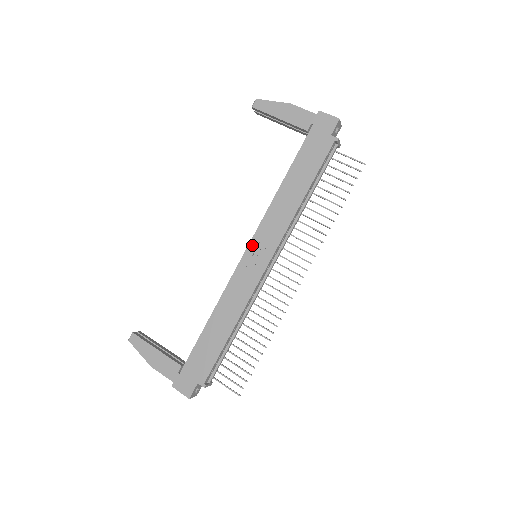
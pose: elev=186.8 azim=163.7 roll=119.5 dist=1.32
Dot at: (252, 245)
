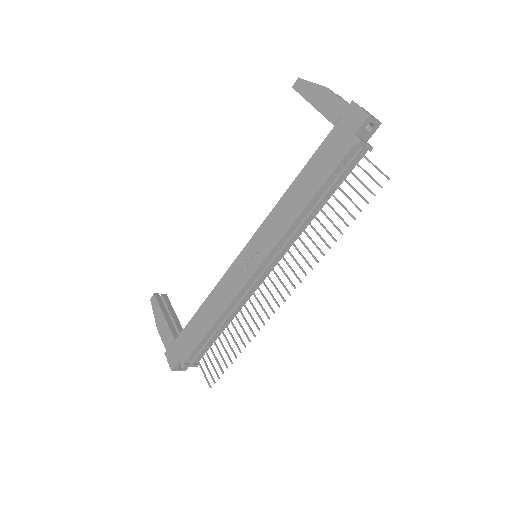
Dot at: (250, 244)
